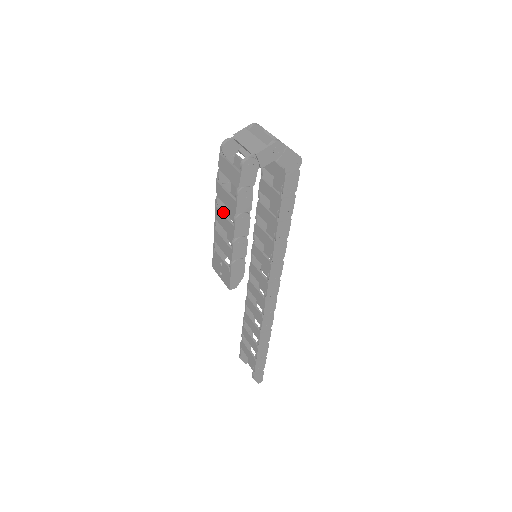
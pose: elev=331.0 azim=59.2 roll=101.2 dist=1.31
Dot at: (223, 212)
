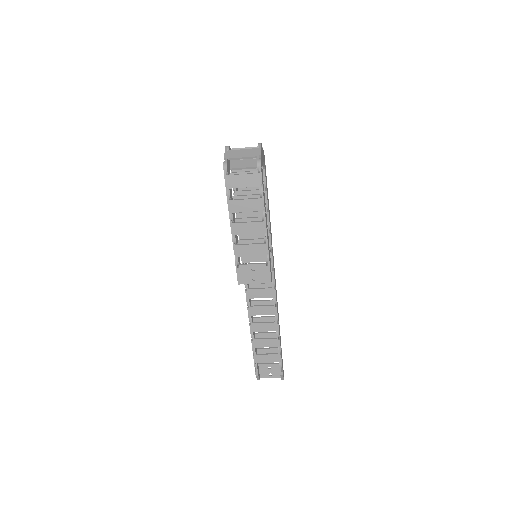
Dot at: (242, 222)
